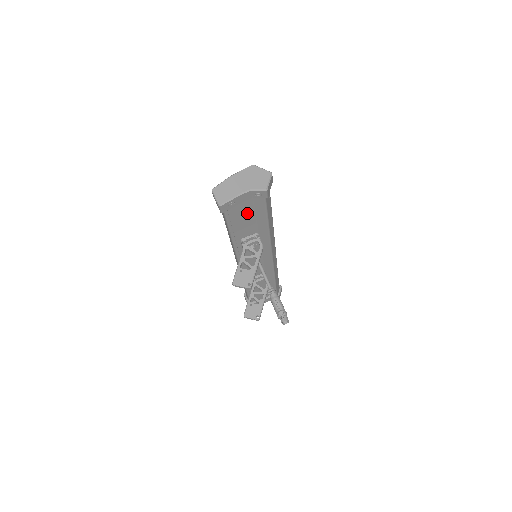
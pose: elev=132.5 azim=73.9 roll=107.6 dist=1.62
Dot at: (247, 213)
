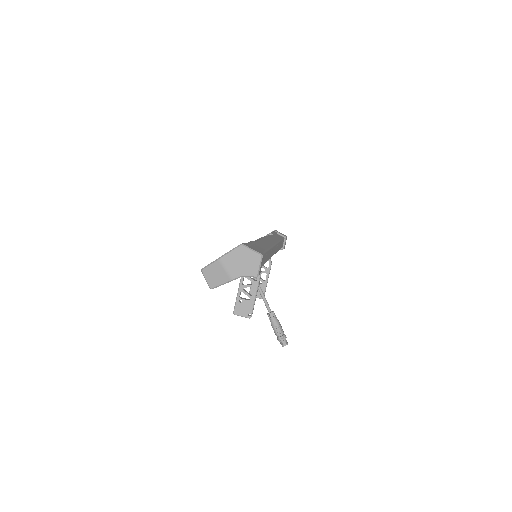
Dot at: occluded
